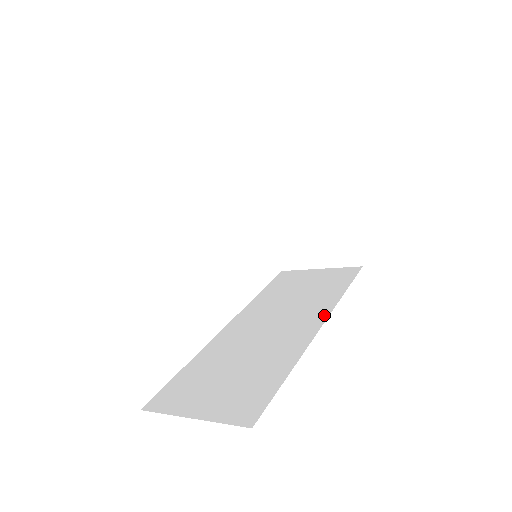
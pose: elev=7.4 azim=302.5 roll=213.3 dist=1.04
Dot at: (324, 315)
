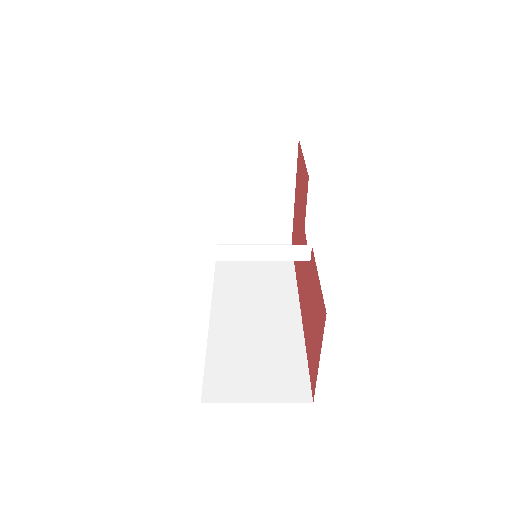
Dot at: (295, 296)
